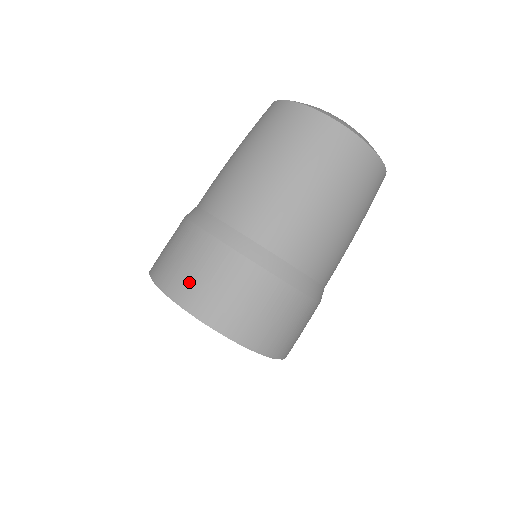
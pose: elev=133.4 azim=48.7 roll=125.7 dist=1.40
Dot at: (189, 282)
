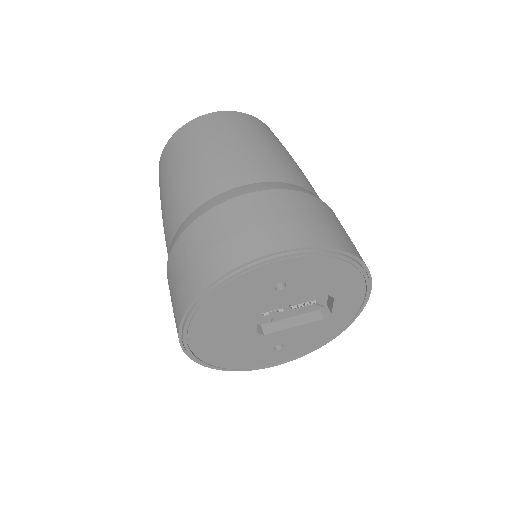
Dot at: (273, 230)
